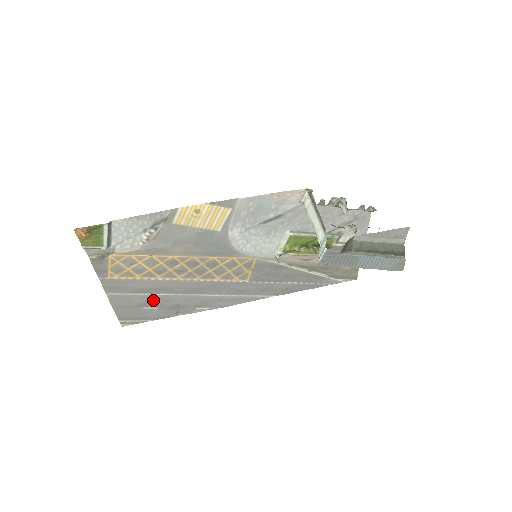
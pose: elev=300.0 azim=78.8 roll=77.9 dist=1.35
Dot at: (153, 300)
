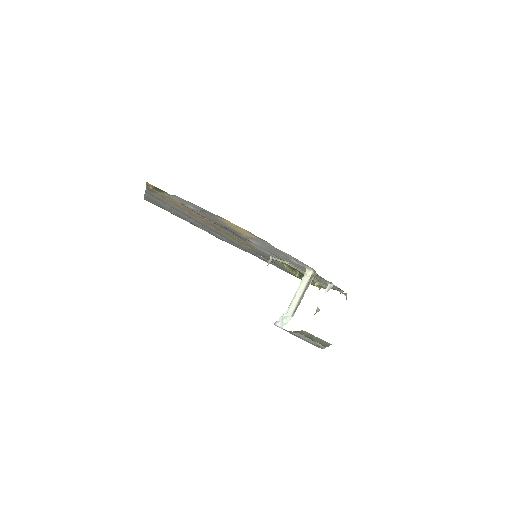
Dot at: (174, 211)
